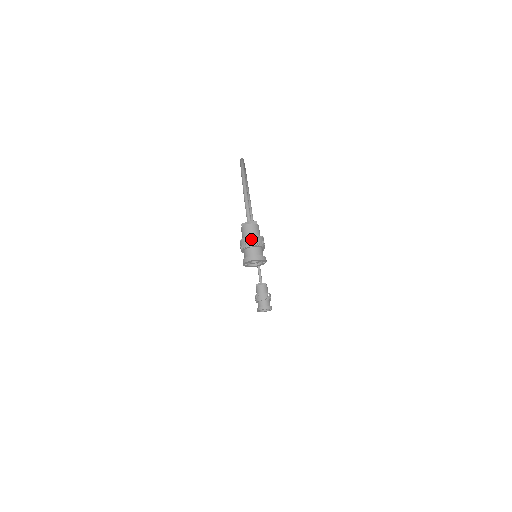
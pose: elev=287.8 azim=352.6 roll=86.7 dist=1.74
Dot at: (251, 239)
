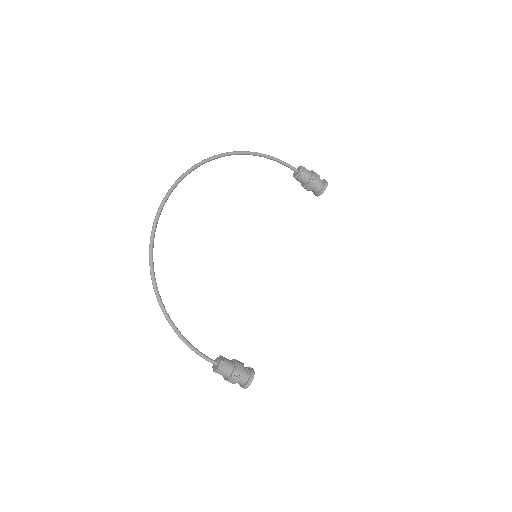
Dot at: occluded
